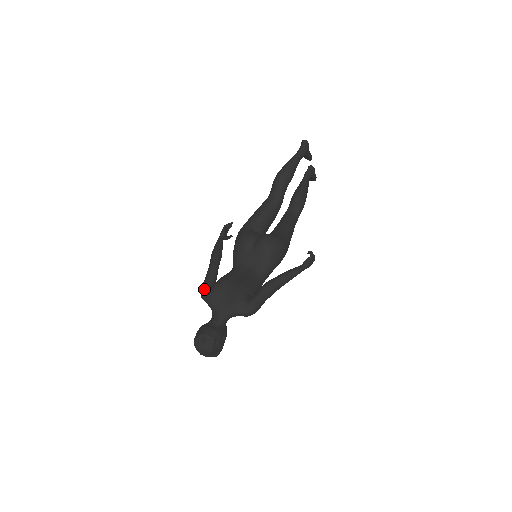
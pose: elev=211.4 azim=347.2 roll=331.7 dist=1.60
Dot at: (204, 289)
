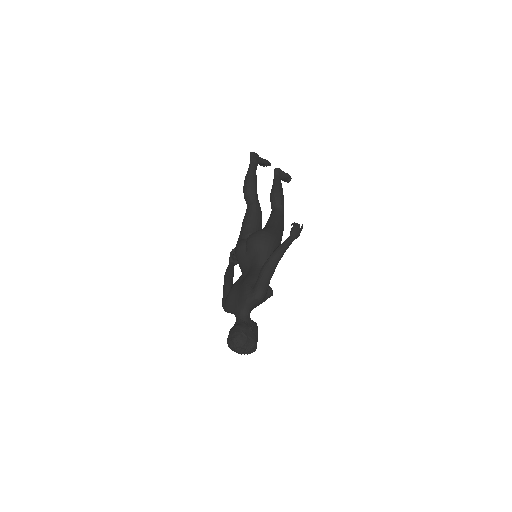
Dot at: (222, 303)
